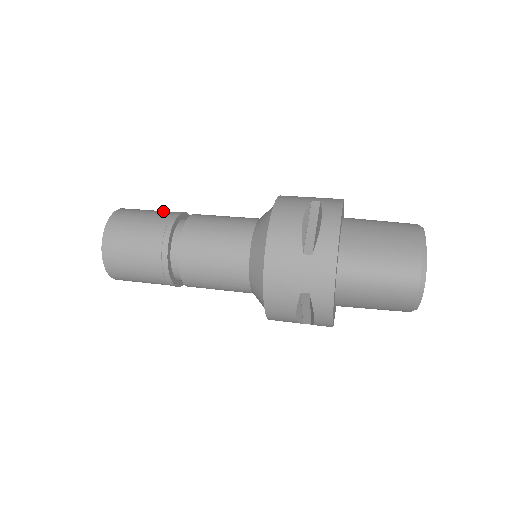
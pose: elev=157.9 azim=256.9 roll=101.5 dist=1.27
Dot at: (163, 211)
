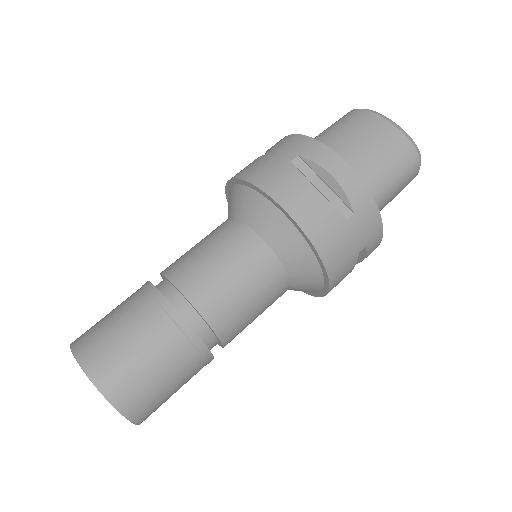
Dot at: (130, 307)
